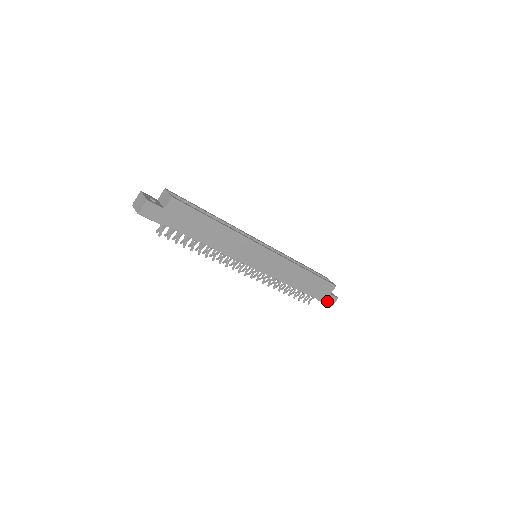
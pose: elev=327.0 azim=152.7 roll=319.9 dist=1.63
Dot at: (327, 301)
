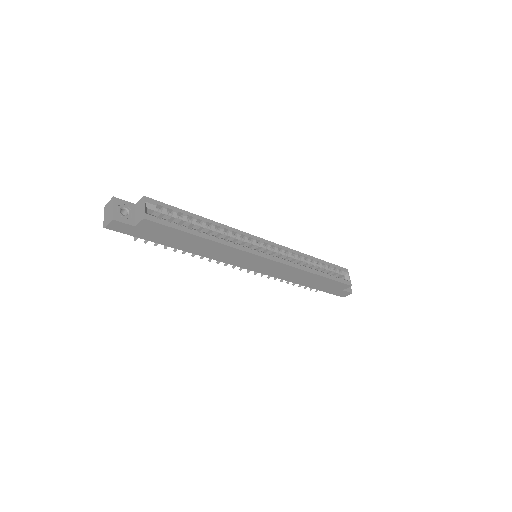
Dot at: (338, 294)
